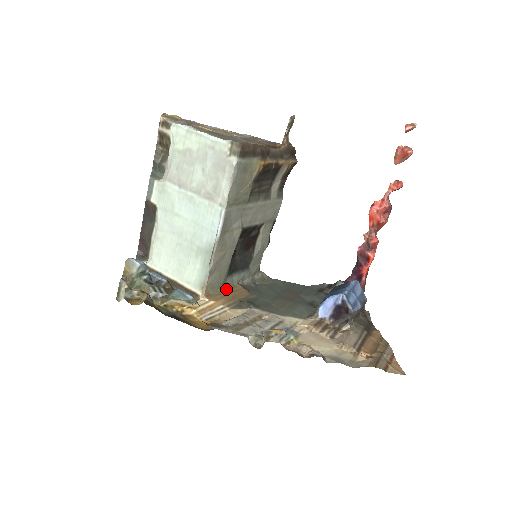
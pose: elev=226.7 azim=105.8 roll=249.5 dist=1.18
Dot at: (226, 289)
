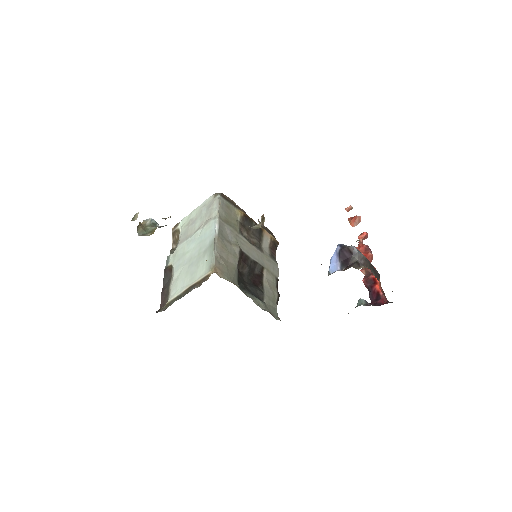
Dot at: (238, 286)
